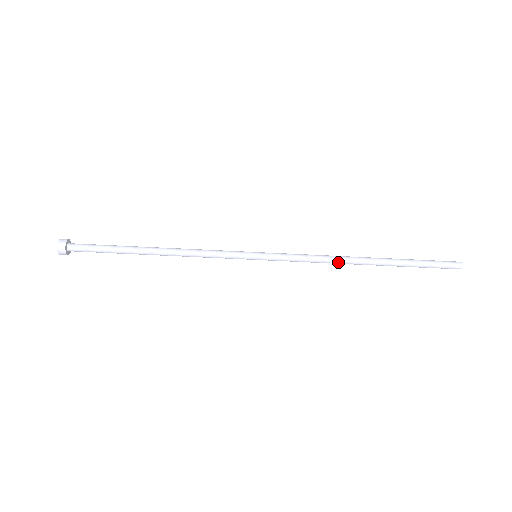
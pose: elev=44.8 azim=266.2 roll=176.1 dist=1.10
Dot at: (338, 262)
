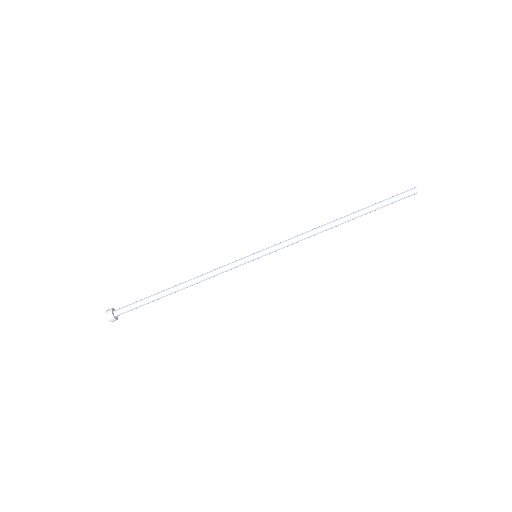
Dot at: (320, 231)
